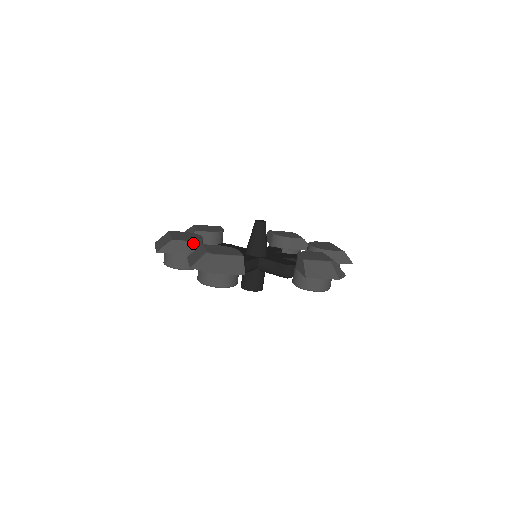
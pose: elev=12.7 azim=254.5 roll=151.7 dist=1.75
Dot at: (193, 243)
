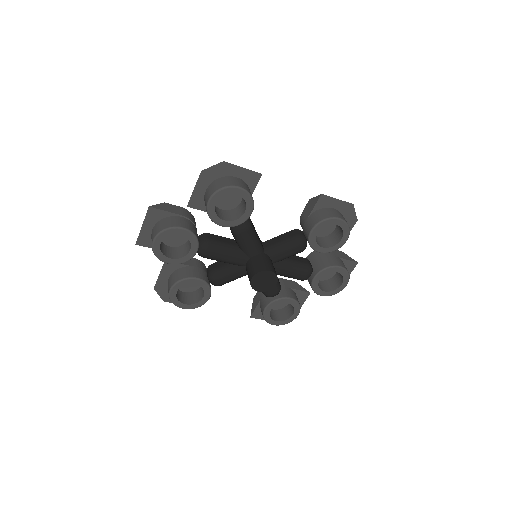
Dot at: (188, 212)
